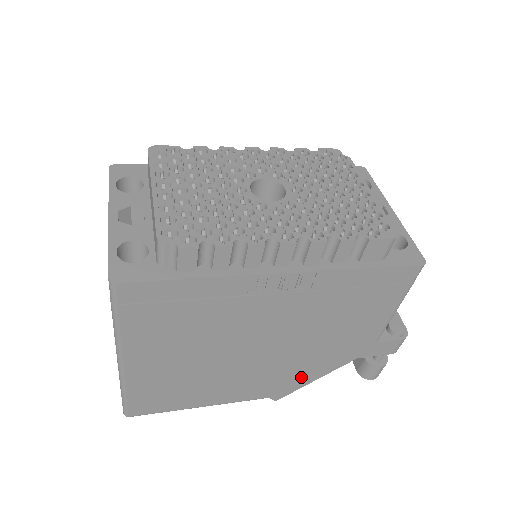
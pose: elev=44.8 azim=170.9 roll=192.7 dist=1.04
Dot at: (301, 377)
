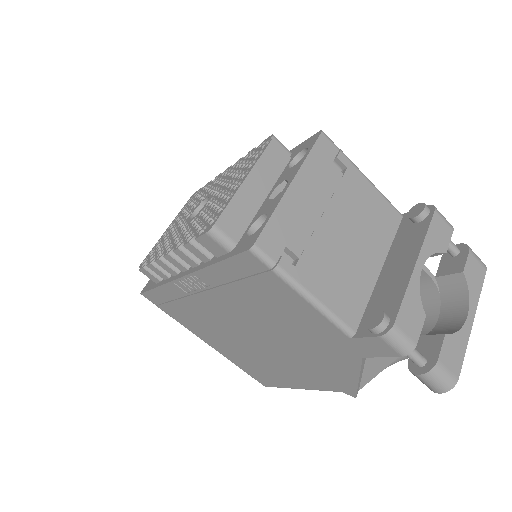
Dot at: (337, 373)
